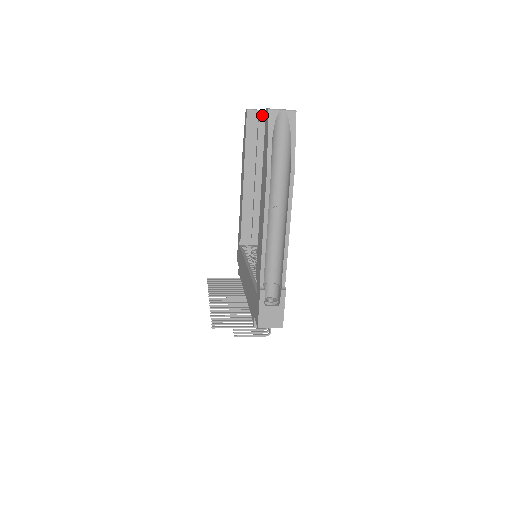
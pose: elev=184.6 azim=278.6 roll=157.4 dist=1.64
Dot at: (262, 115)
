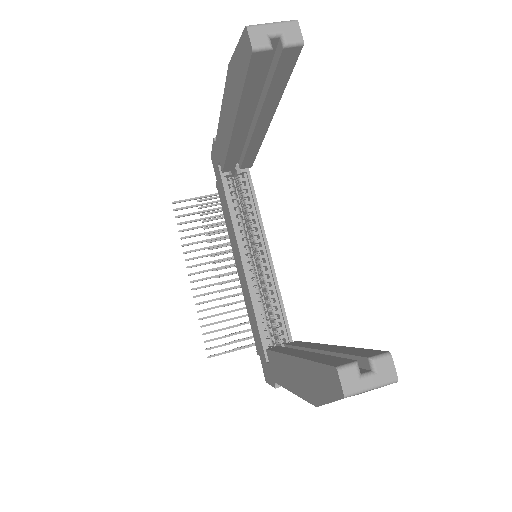
Dot at: (289, 53)
